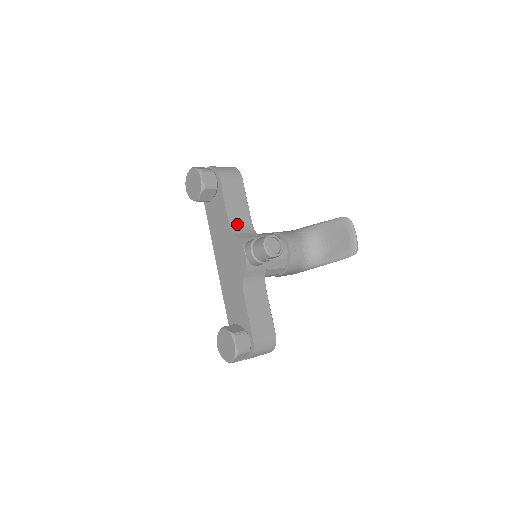
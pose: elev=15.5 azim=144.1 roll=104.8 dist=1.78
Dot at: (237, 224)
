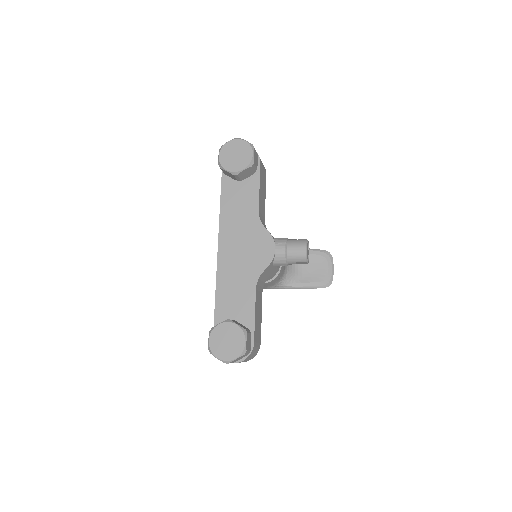
Dot at: (261, 216)
